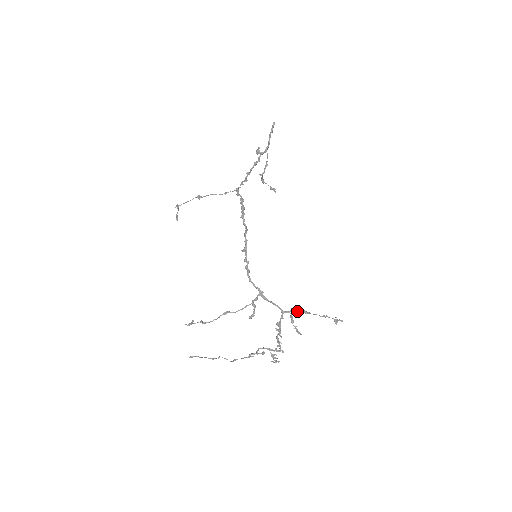
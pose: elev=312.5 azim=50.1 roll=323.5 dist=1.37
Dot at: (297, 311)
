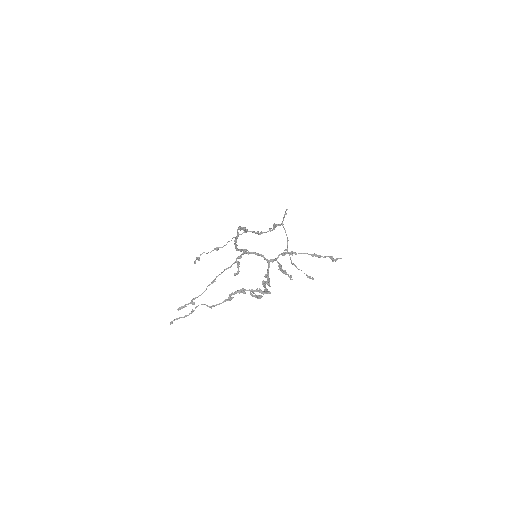
Dot at: (283, 255)
